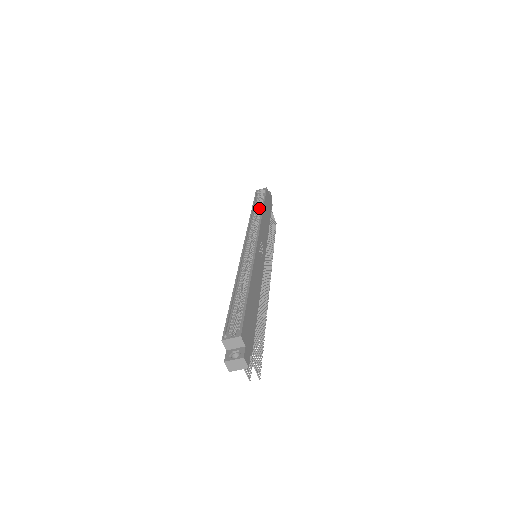
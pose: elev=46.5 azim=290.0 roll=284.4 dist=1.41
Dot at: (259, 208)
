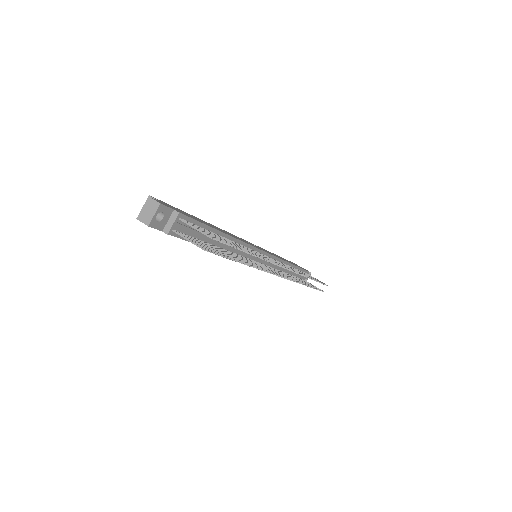
Dot at: occluded
